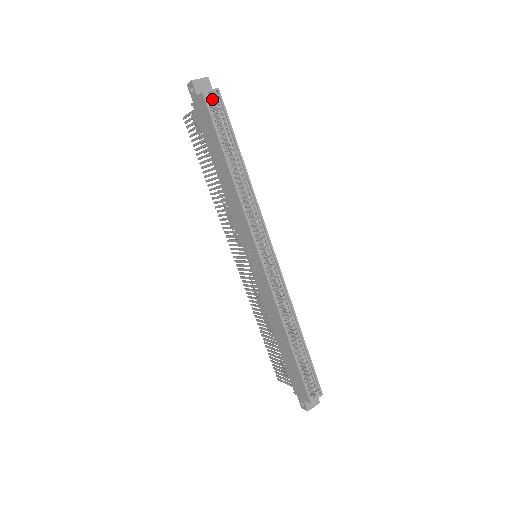
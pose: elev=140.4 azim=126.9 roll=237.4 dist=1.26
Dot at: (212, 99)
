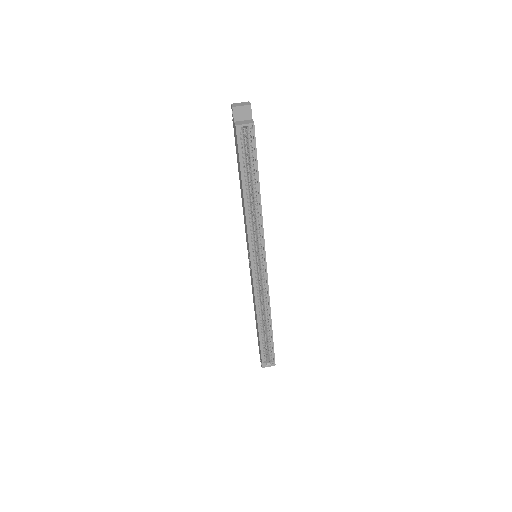
Dot at: (246, 130)
